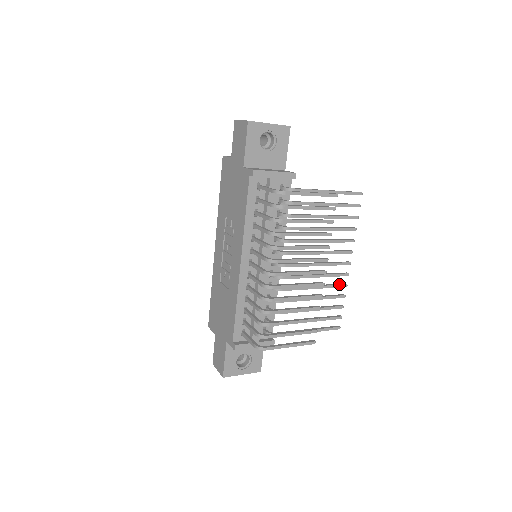
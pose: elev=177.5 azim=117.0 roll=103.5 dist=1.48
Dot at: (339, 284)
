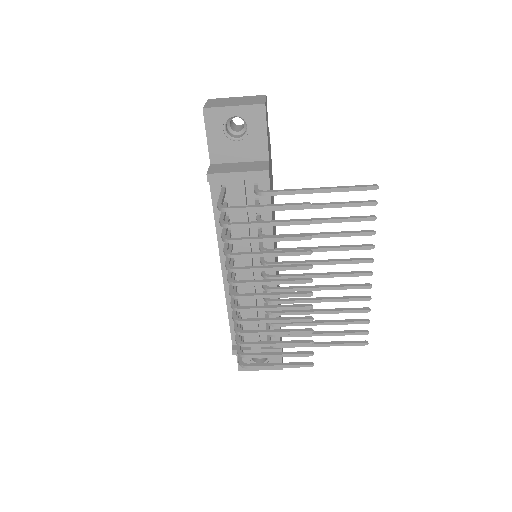
Dot at: (357, 297)
